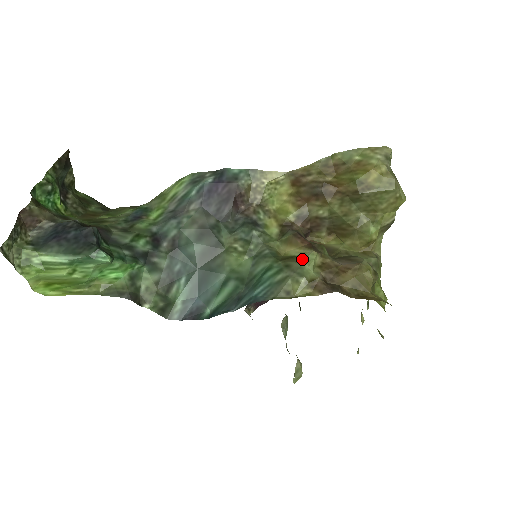
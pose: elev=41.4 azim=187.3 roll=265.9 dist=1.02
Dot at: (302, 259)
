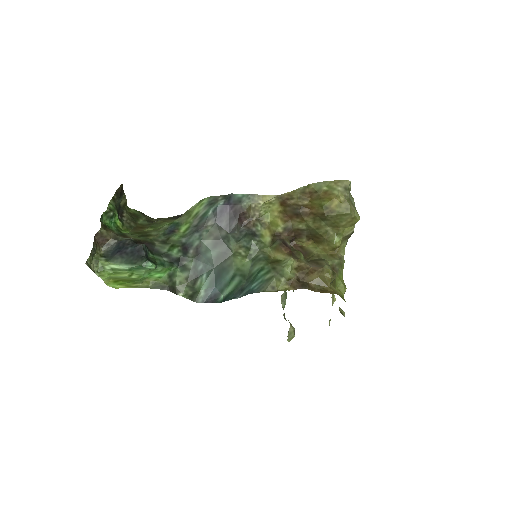
Dot at: (284, 263)
